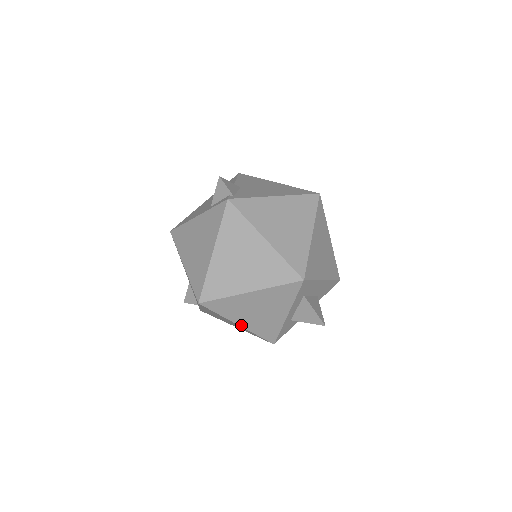
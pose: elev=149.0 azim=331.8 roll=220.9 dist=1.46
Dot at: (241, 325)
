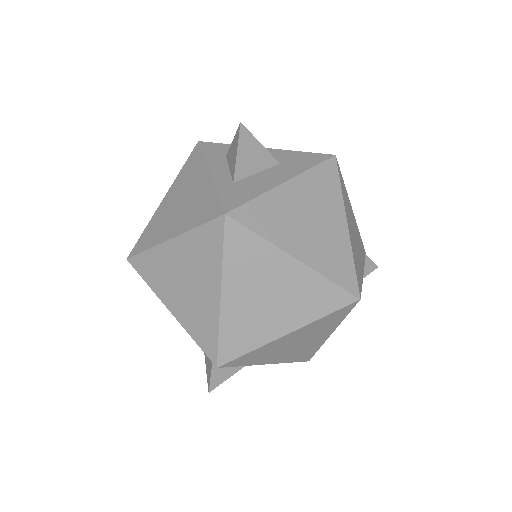
Dot at: (173, 236)
